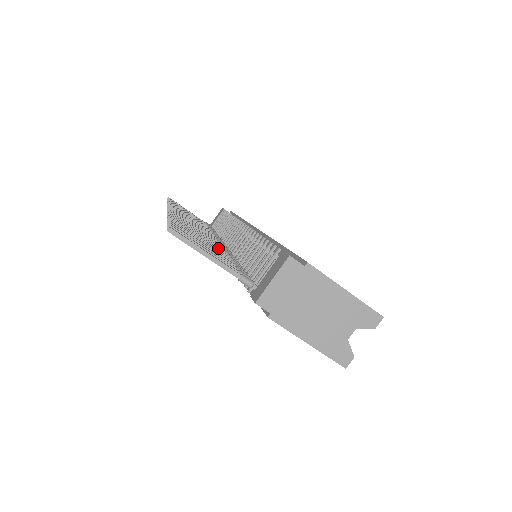
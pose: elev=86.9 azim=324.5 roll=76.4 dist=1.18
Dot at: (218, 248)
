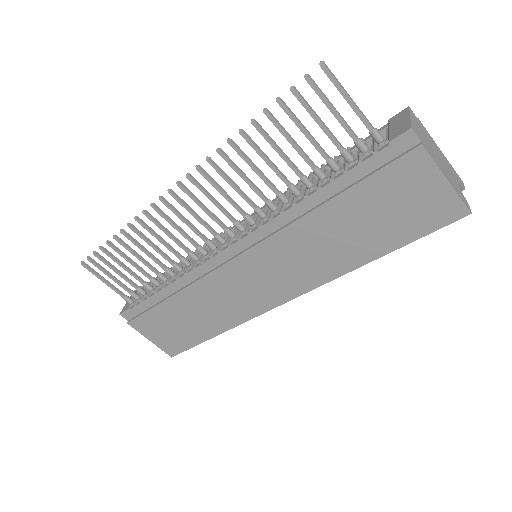
Dot at: (282, 177)
